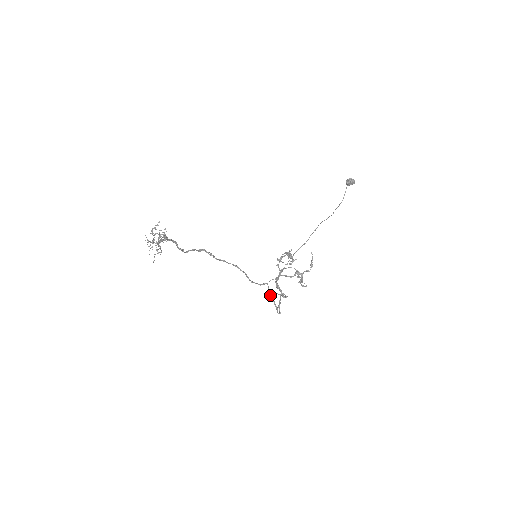
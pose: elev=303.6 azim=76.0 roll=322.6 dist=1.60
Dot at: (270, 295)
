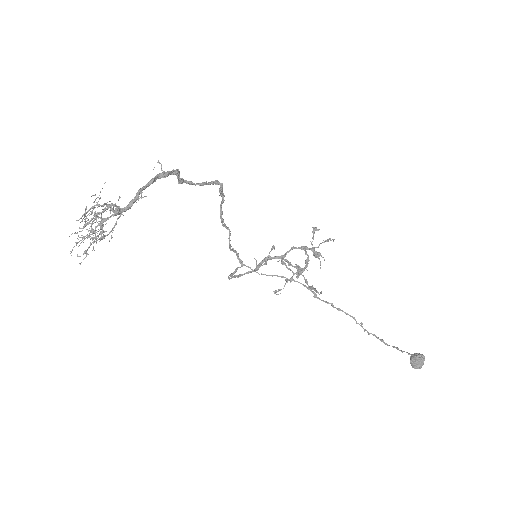
Dot at: (236, 269)
